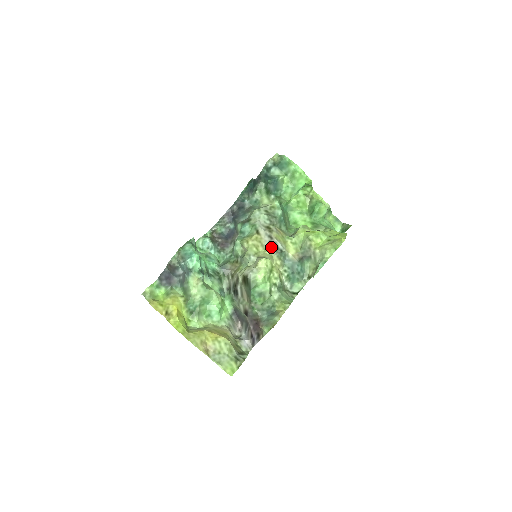
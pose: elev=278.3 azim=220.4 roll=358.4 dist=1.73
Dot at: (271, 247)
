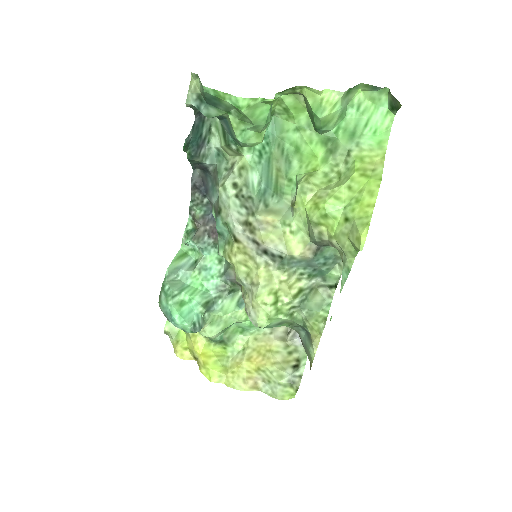
Dot at: (263, 257)
